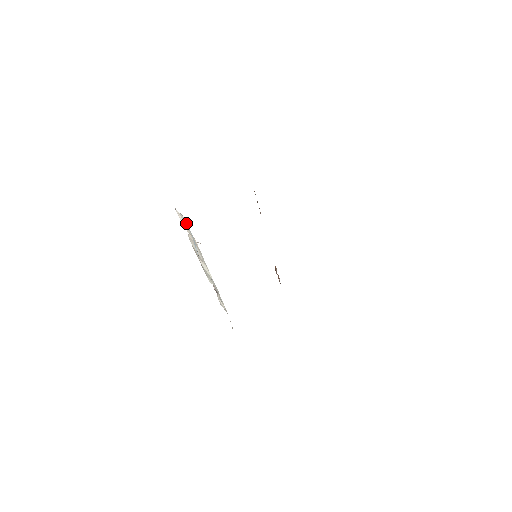
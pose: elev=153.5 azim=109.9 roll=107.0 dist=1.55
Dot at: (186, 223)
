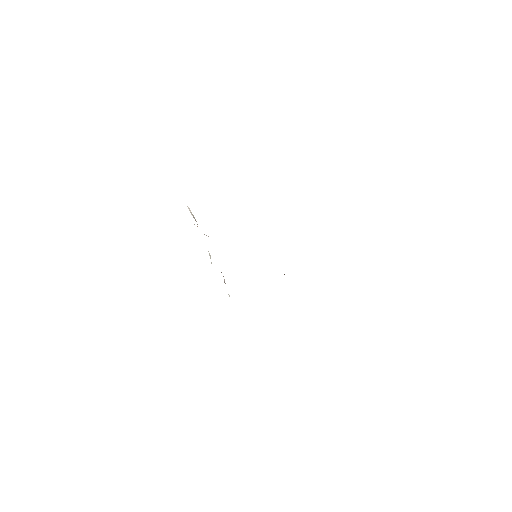
Dot at: occluded
